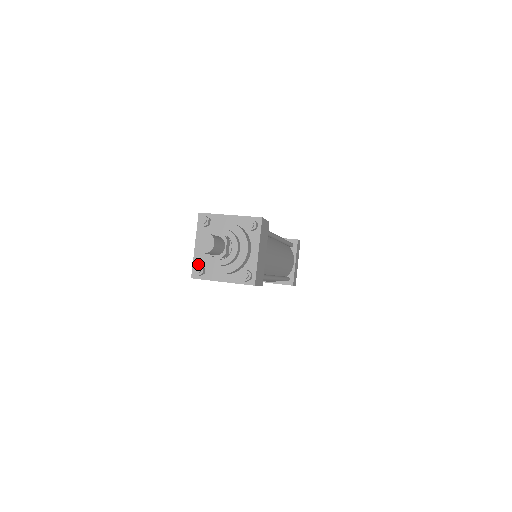
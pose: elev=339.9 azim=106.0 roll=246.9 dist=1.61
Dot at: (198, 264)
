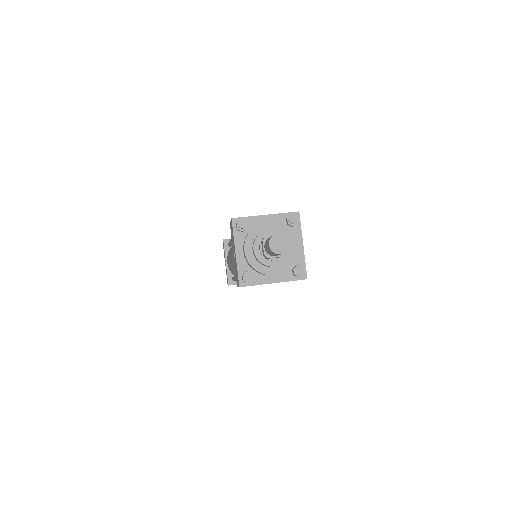
Dot at: (244, 271)
